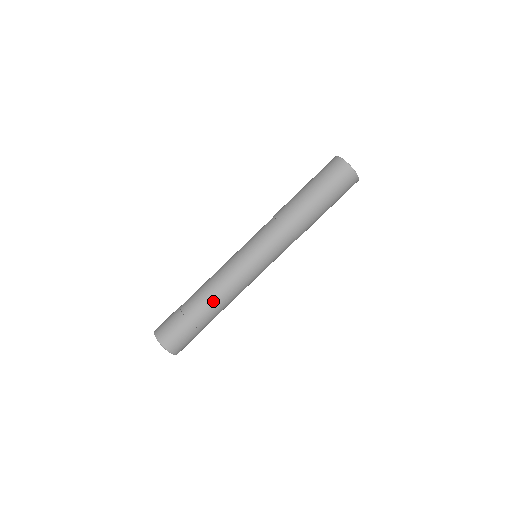
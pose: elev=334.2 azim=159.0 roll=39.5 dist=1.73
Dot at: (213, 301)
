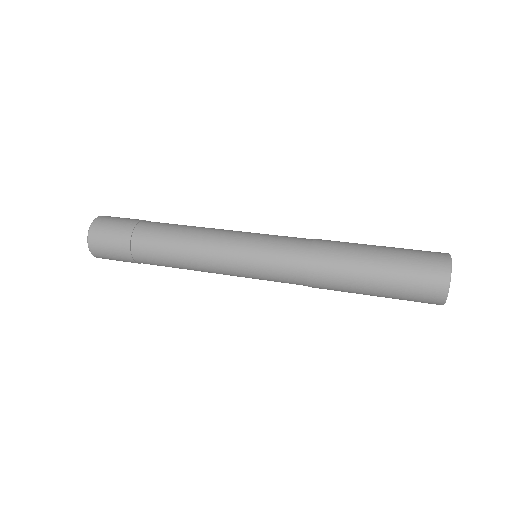
Dot at: (170, 262)
